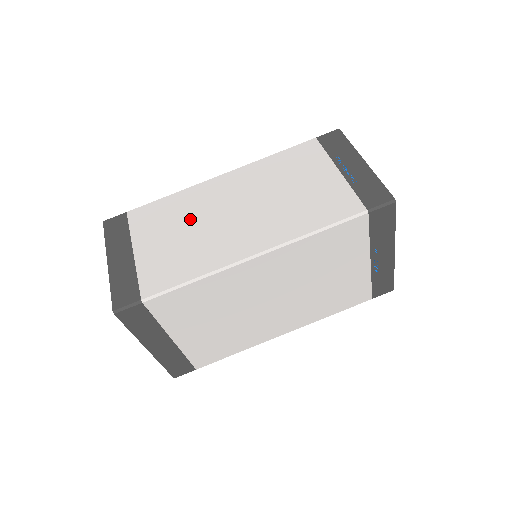
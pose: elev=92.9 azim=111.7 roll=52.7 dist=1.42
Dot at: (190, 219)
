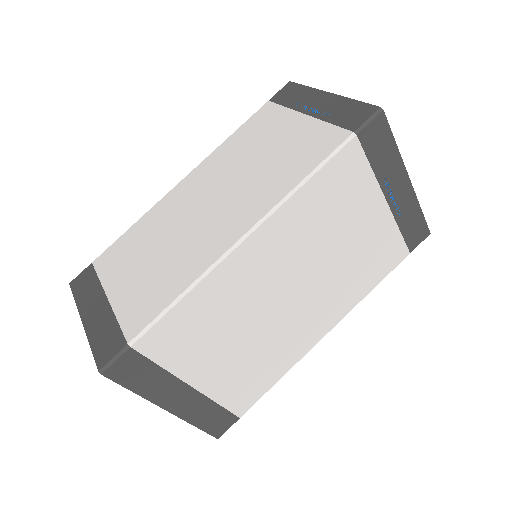
Dot at: (160, 236)
